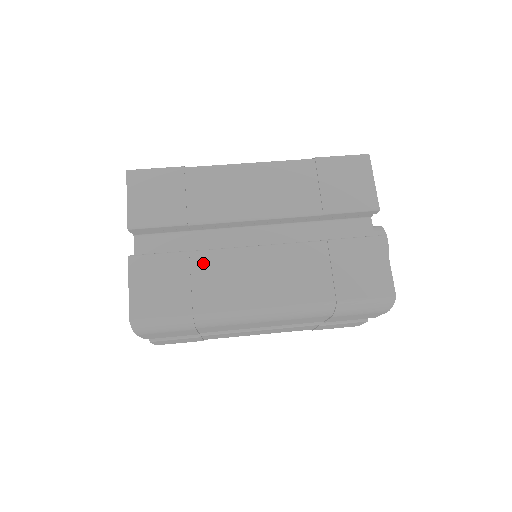
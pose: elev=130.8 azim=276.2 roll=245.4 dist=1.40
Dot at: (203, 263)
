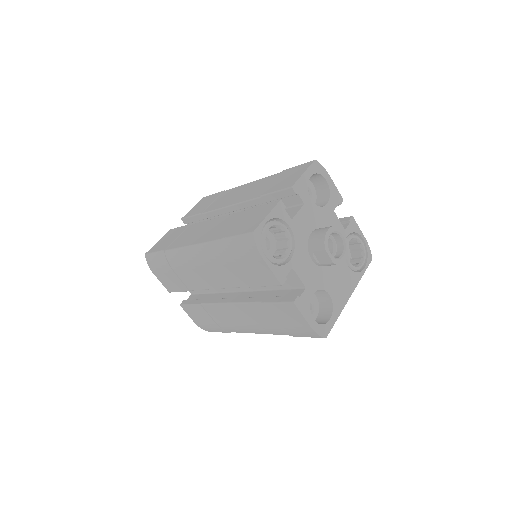
Dot at: (190, 228)
